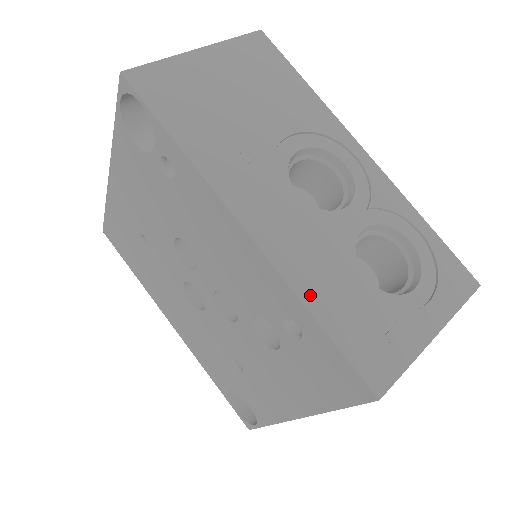
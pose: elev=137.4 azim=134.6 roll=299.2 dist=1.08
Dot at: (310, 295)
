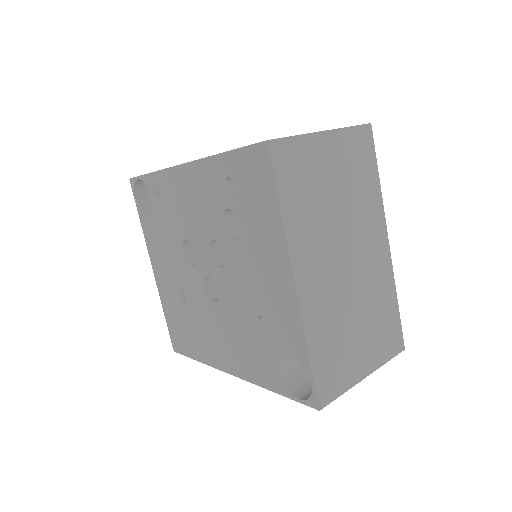
Dot at: occluded
